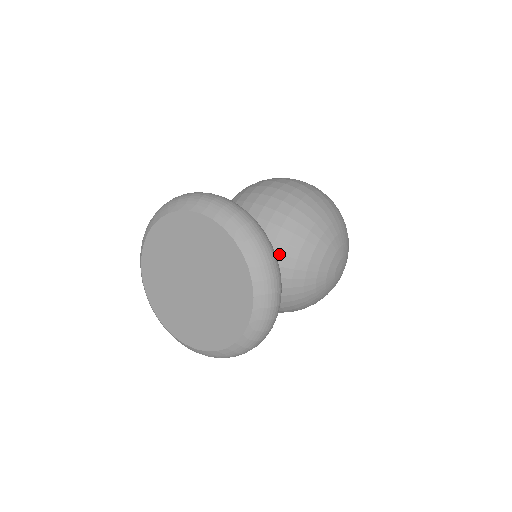
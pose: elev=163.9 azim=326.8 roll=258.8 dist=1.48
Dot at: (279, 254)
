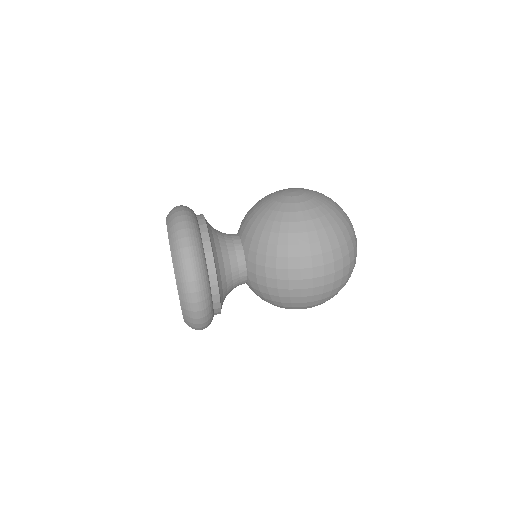
Dot at: (250, 288)
